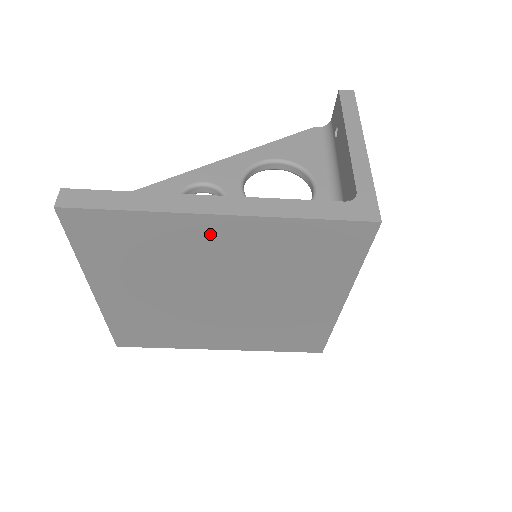
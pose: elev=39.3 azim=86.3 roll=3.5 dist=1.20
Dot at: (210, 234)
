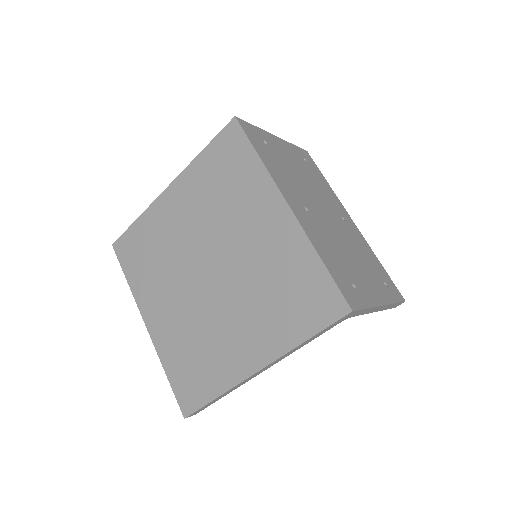
Dot at: (171, 207)
